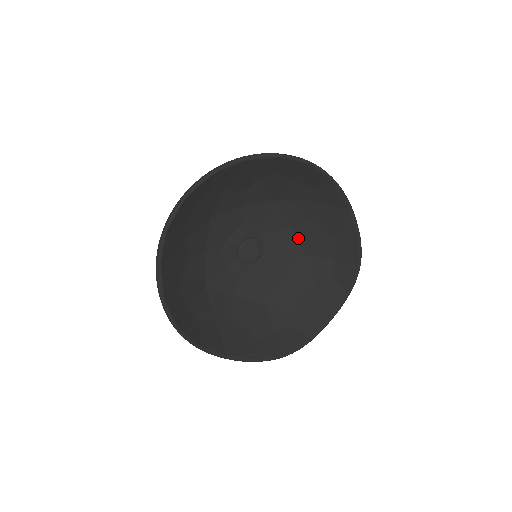
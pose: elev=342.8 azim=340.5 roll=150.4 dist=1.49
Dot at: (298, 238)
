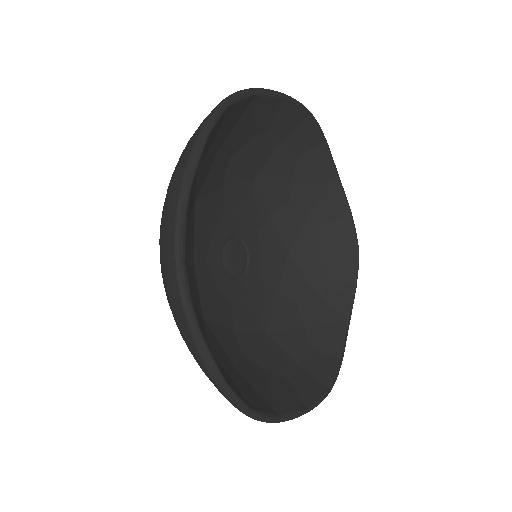
Dot at: (273, 310)
